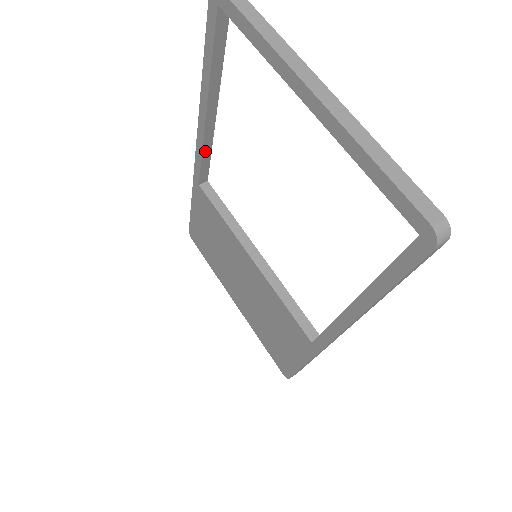
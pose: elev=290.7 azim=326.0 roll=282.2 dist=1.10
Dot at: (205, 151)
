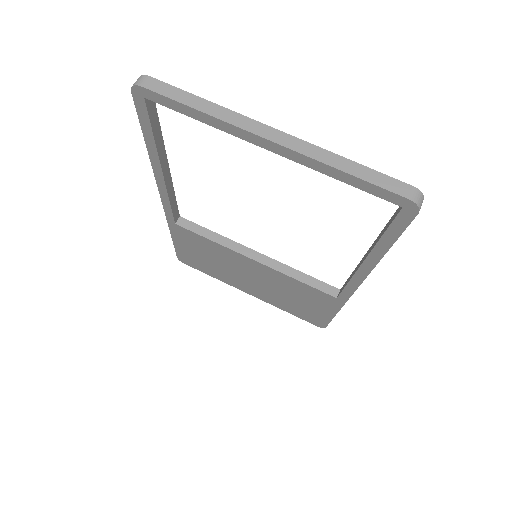
Dot at: (171, 198)
